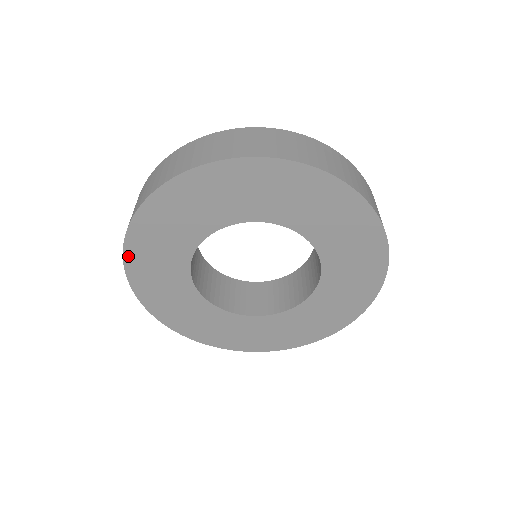
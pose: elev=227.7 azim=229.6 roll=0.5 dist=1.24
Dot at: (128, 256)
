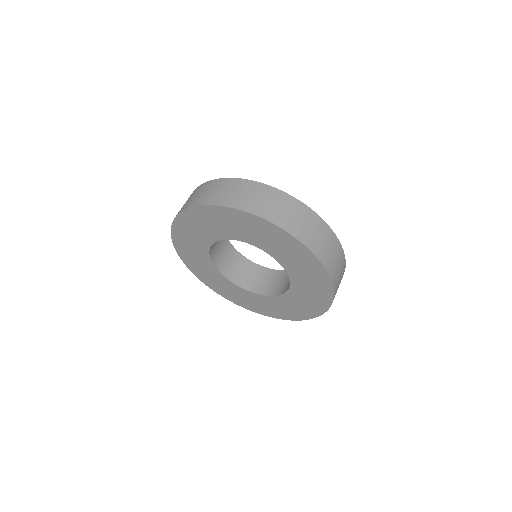
Dot at: (180, 254)
